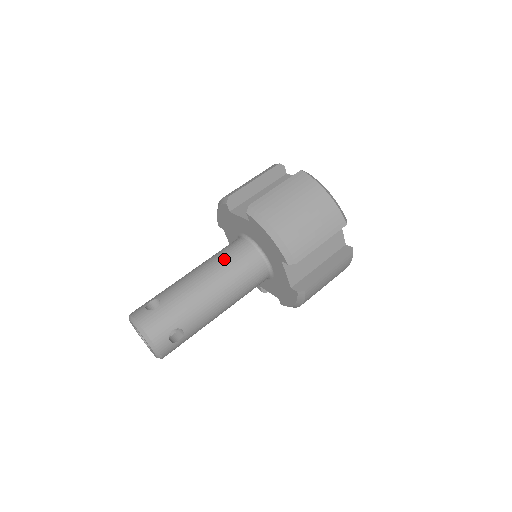
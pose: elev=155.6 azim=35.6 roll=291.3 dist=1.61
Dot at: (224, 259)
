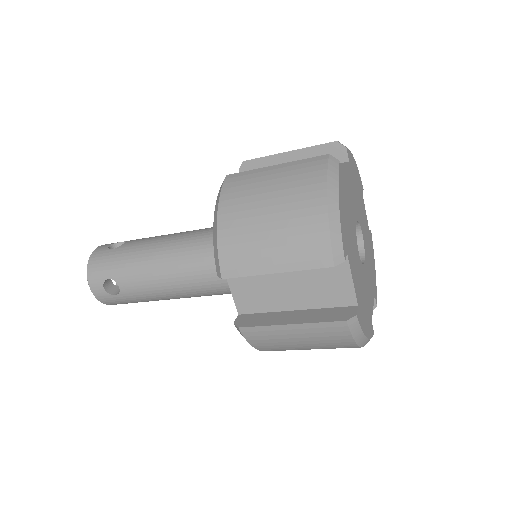
Dot at: (199, 235)
